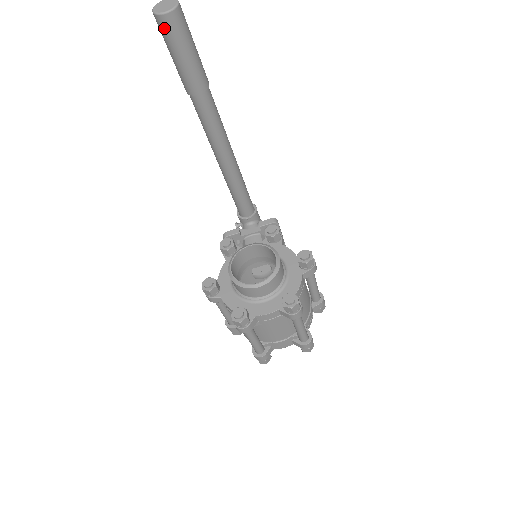
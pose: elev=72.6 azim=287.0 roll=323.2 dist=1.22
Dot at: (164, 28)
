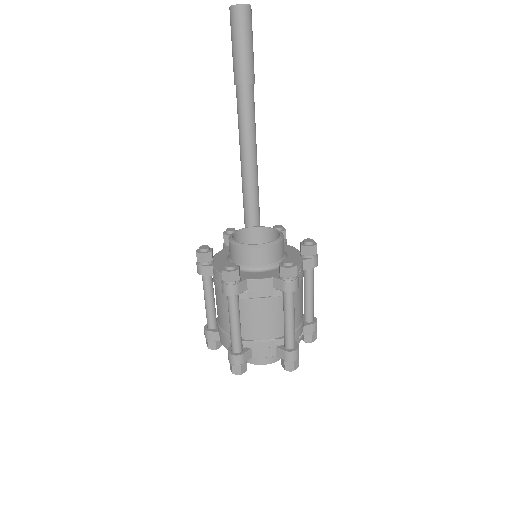
Dot at: (235, 18)
